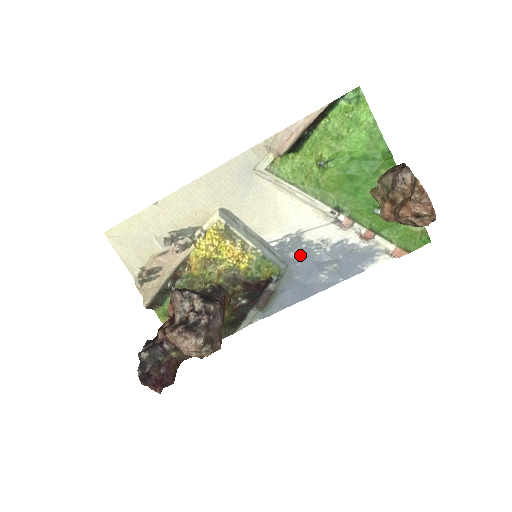
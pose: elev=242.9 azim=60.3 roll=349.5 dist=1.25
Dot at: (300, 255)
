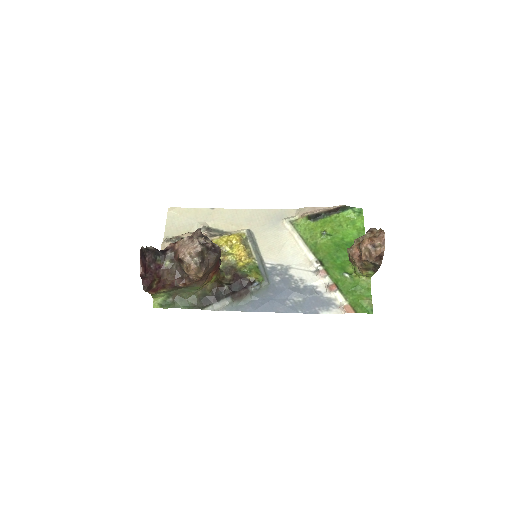
Dot at: (281, 281)
